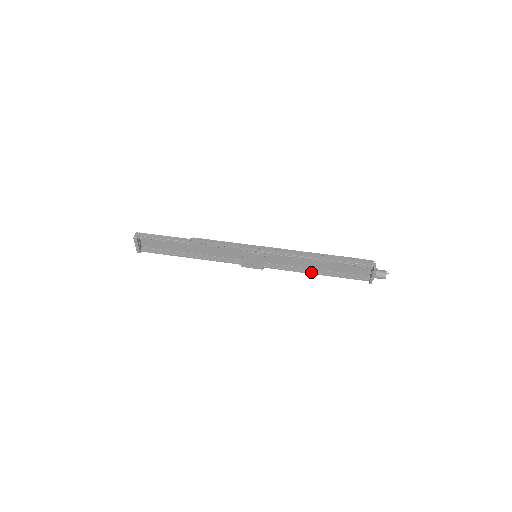
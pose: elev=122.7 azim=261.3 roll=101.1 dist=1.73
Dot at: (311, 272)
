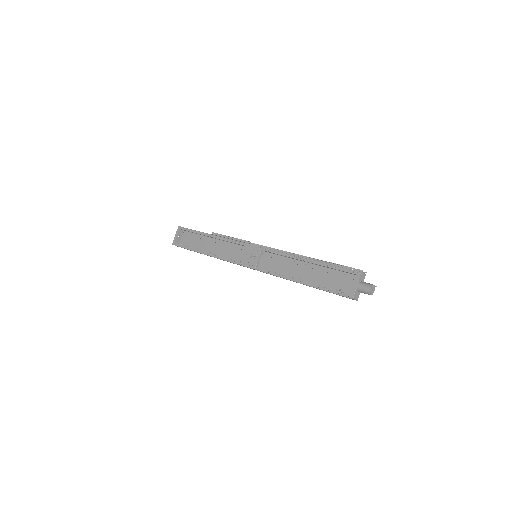
Dot at: (297, 279)
